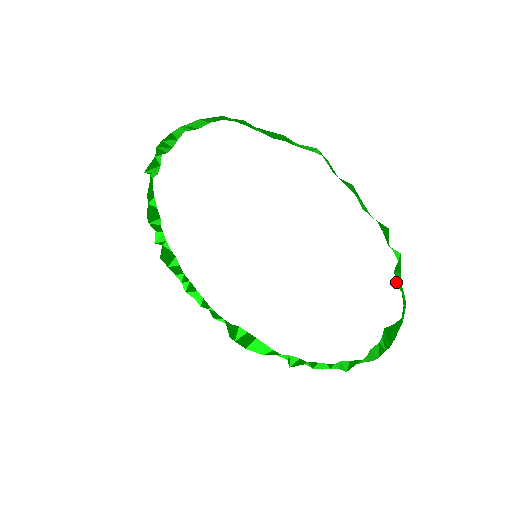
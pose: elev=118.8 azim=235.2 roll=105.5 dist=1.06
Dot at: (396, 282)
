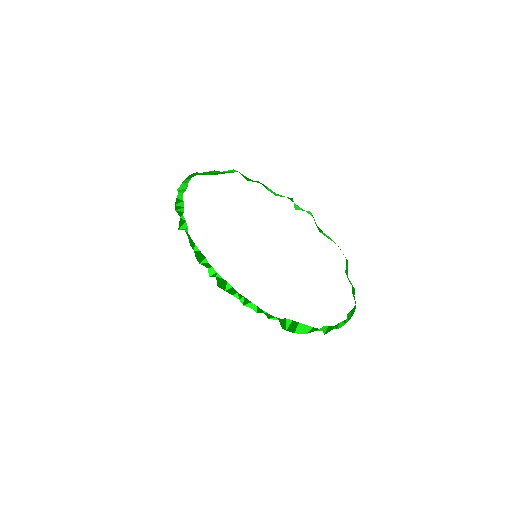
Dot at: (323, 233)
